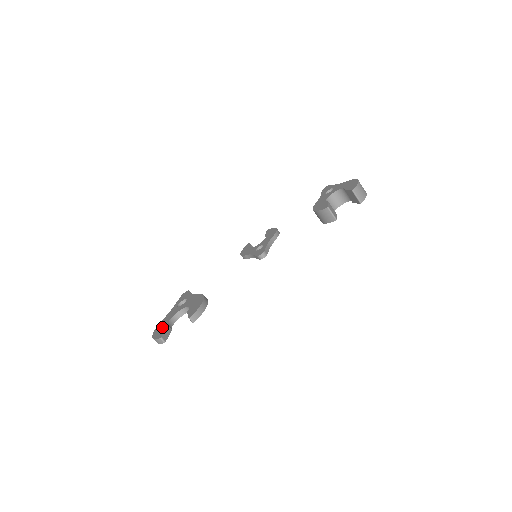
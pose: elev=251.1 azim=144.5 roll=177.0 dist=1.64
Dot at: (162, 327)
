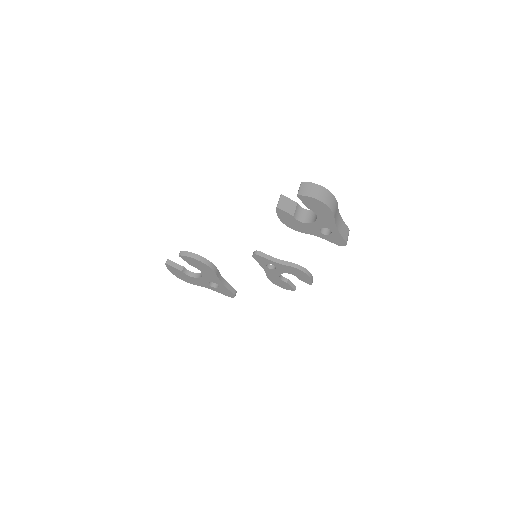
Dot at: occluded
